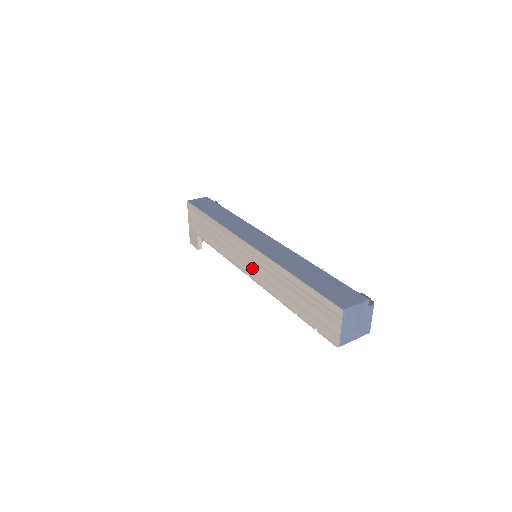
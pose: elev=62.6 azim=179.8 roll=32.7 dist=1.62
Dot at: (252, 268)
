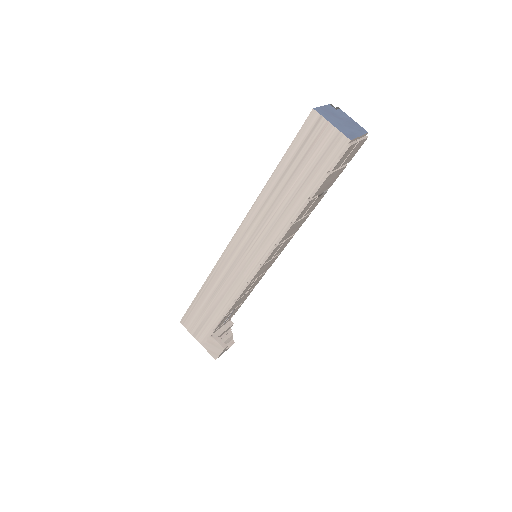
Dot at: (255, 250)
